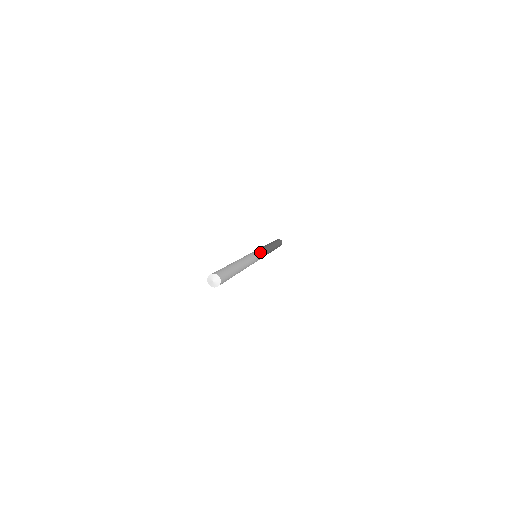
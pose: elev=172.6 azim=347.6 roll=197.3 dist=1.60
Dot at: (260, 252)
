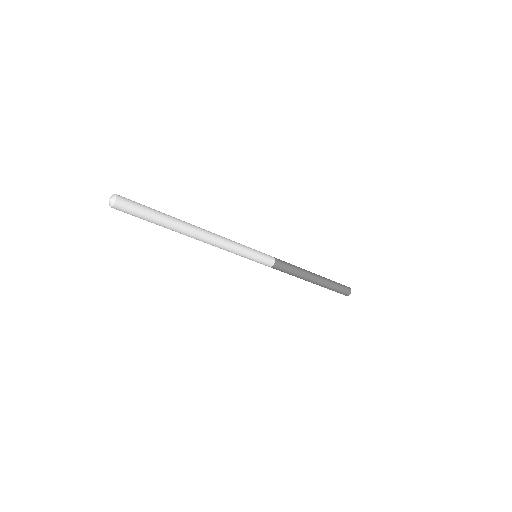
Dot at: (263, 255)
